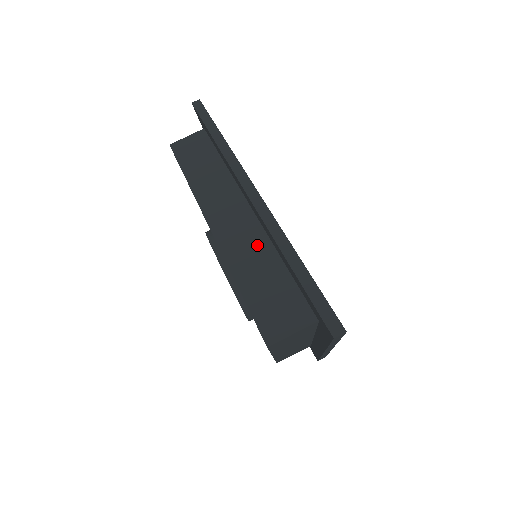
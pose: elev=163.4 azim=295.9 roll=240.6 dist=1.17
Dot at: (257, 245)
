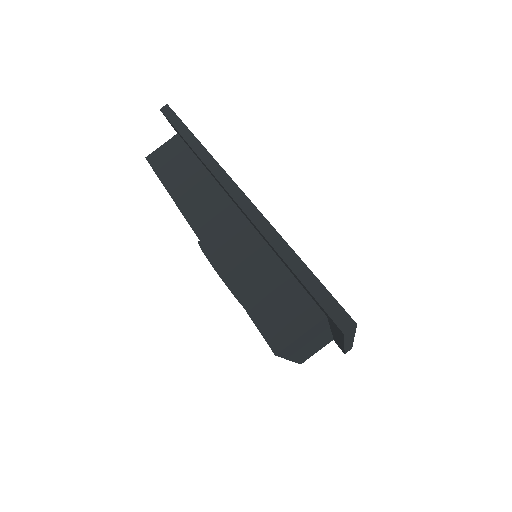
Dot at: (249, 245)
